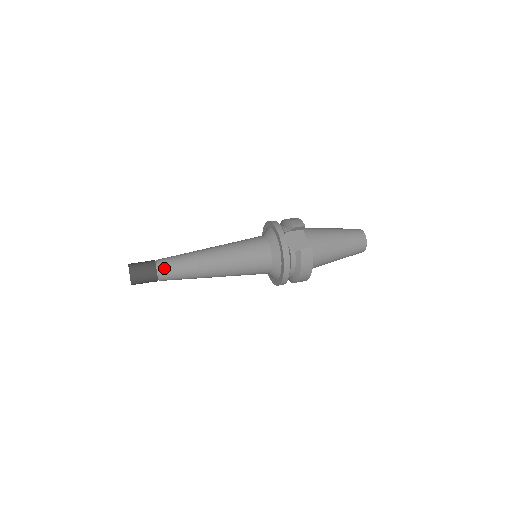
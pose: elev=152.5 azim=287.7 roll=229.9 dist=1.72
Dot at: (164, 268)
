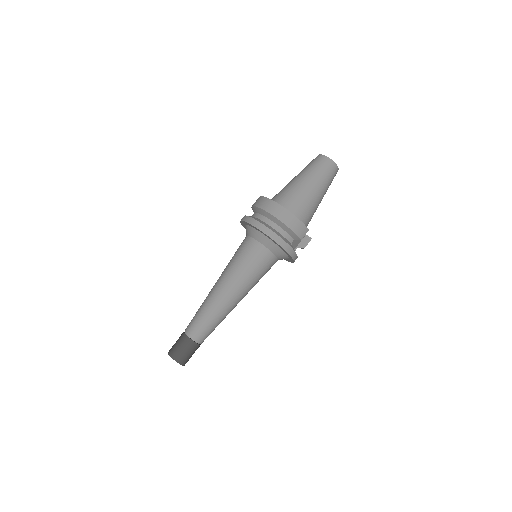
Dot at: occluded
